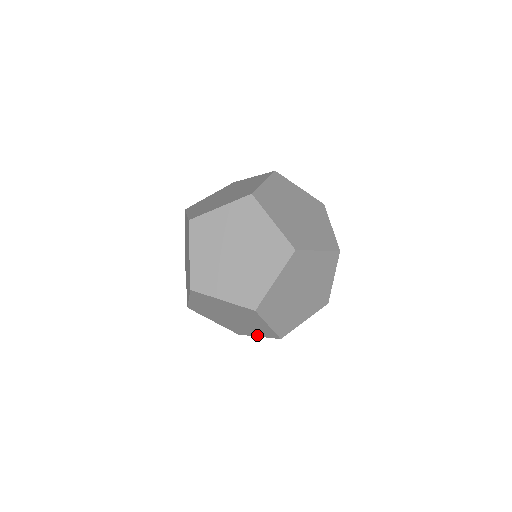
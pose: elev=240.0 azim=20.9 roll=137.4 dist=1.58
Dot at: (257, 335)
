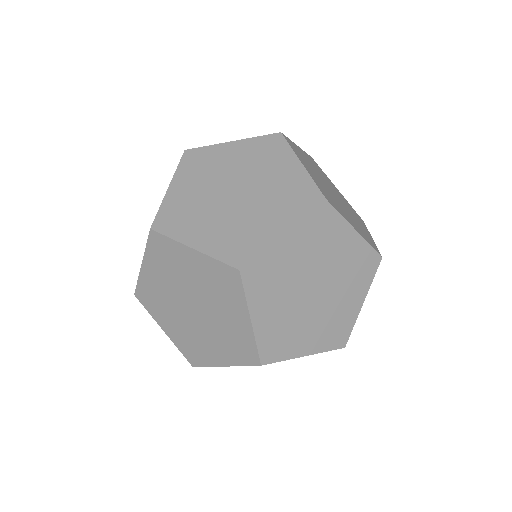
Dot at: (360, 301)
